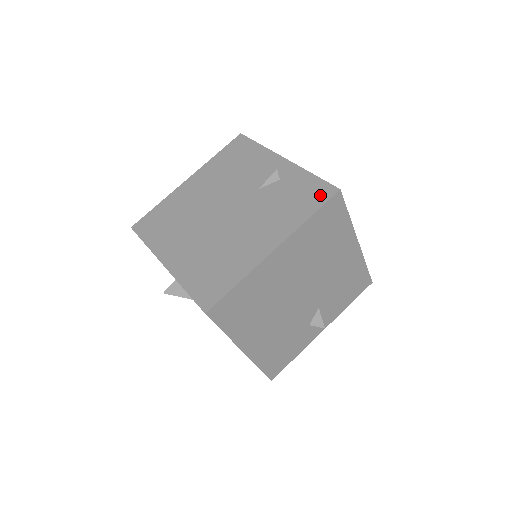
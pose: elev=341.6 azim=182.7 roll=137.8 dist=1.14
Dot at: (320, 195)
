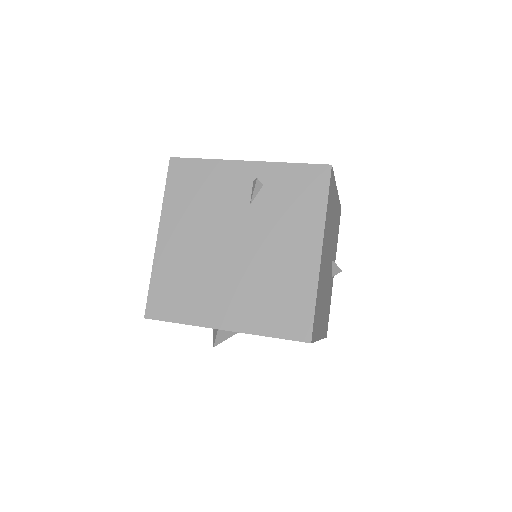
Dot at: (318, 180)
